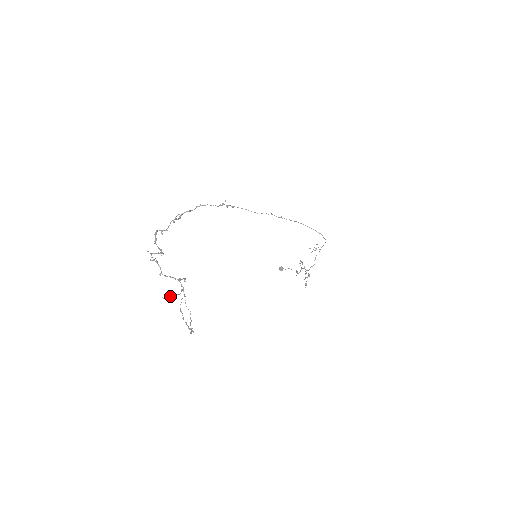
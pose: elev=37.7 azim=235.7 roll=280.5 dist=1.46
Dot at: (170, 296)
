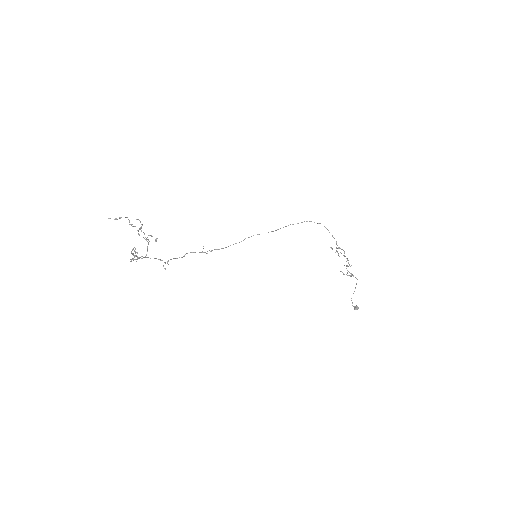
Dot at: (115, 219)
